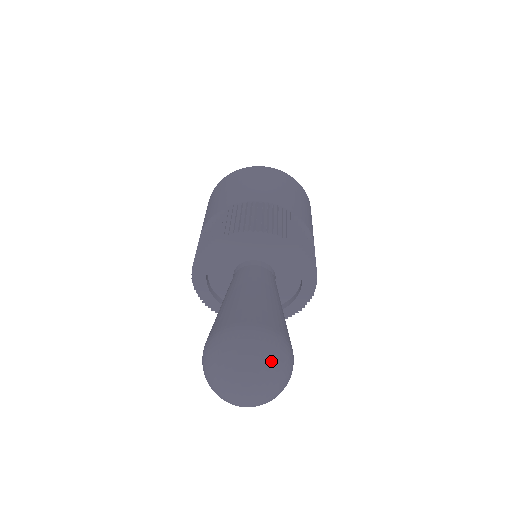
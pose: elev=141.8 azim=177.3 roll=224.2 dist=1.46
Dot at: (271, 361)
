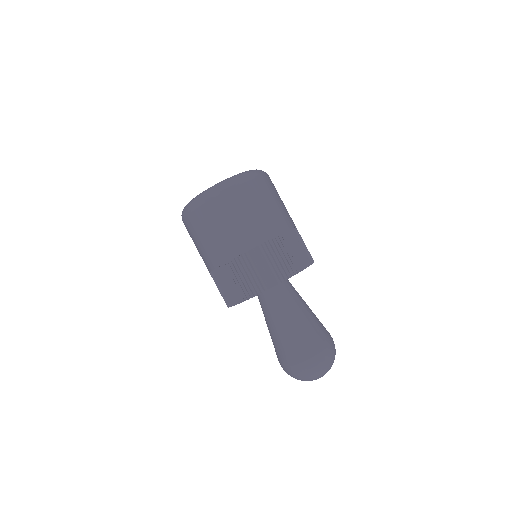
Dot at: (322, 368)
